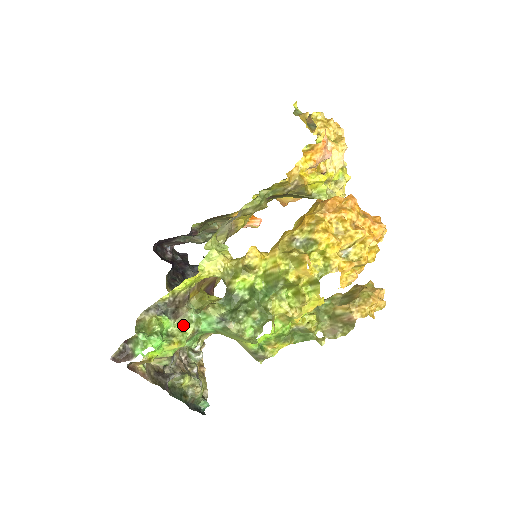
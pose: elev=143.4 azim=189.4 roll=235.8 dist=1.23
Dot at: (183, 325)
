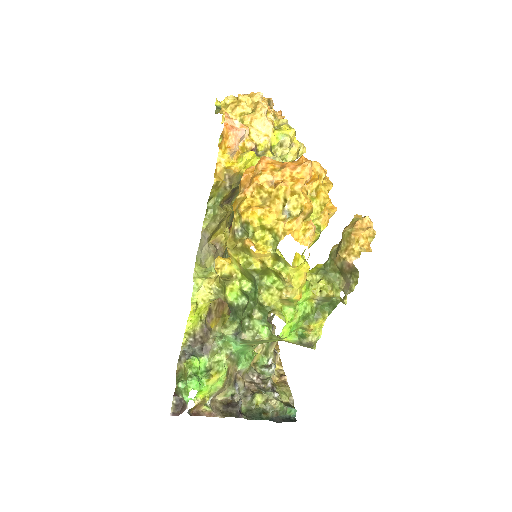
Dot at: (216, 355)
